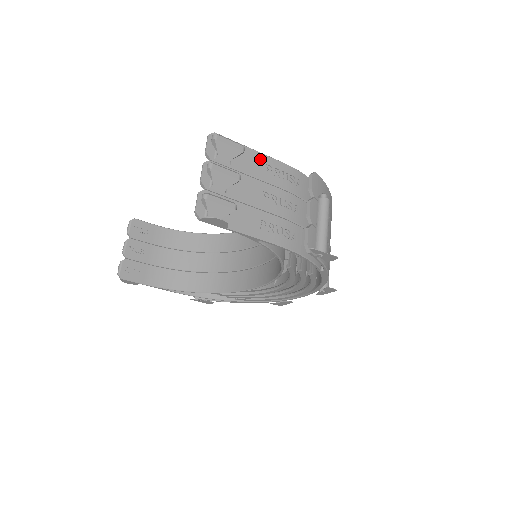
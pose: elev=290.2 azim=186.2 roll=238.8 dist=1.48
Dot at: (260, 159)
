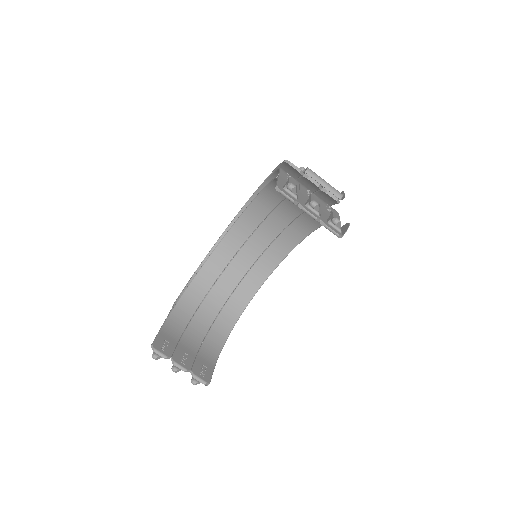
Dot at: (285, 179)
